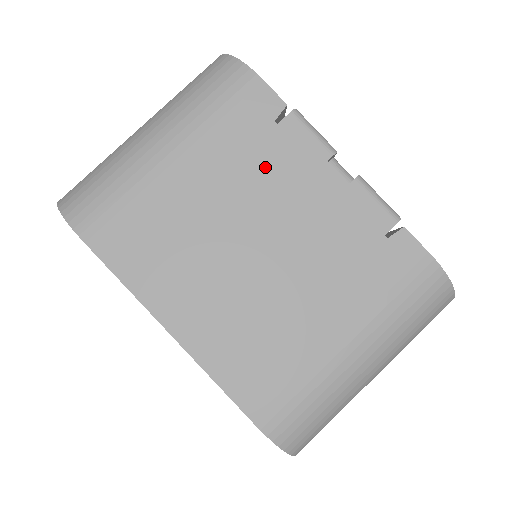
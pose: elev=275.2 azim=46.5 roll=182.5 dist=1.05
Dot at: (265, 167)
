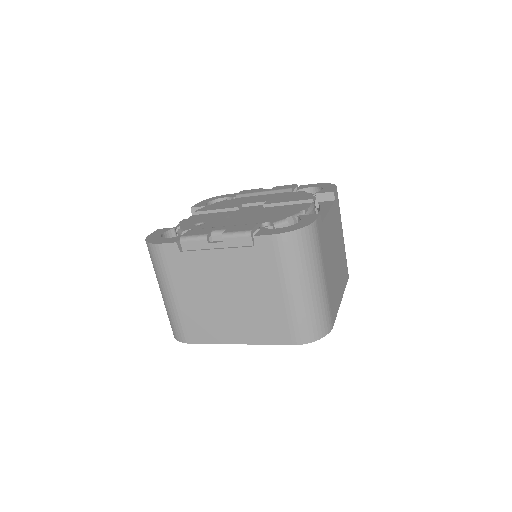
Dot at: (197, 269)
